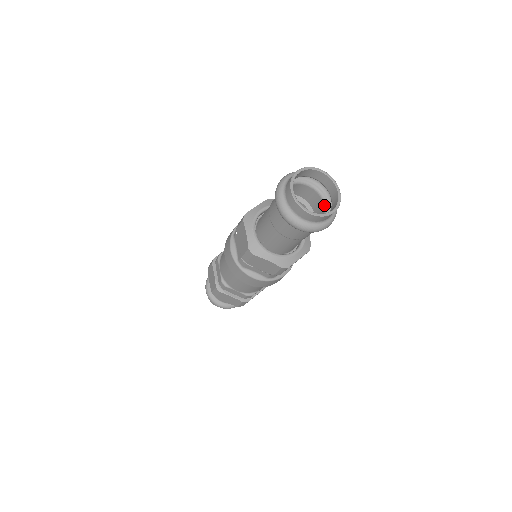
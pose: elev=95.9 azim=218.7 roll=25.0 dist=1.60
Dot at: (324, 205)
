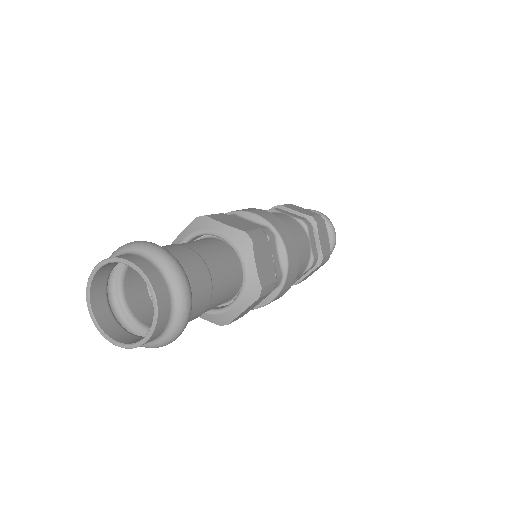
Dot at: occluded
